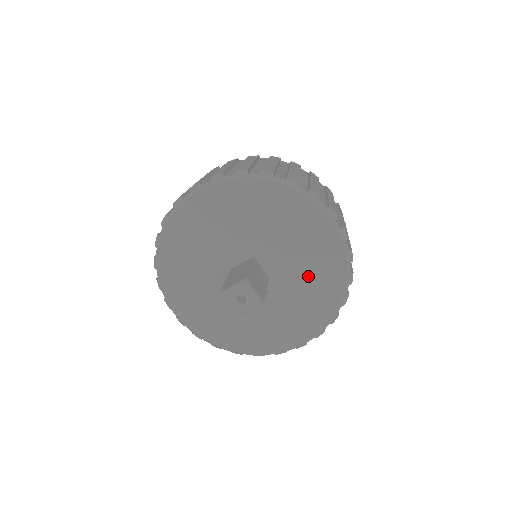
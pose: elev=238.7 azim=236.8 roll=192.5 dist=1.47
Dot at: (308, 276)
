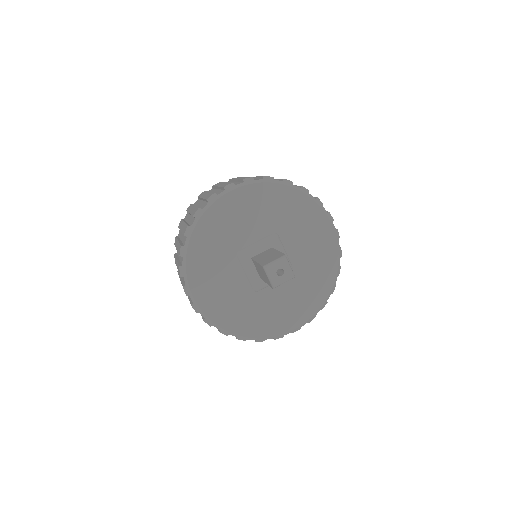
Dot at: (310, 267)
